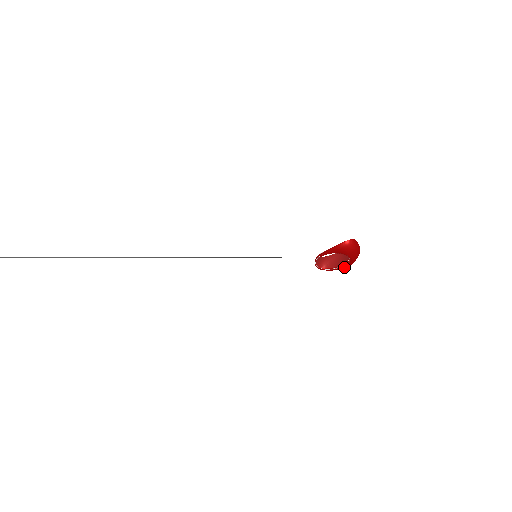
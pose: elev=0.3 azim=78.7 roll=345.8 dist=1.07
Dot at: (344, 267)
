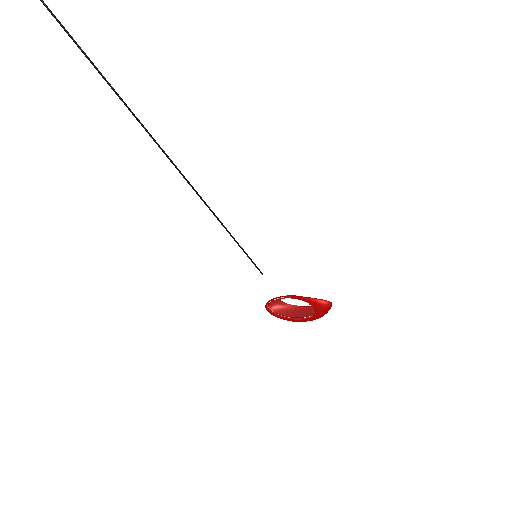
Dot at: (290, 320)
